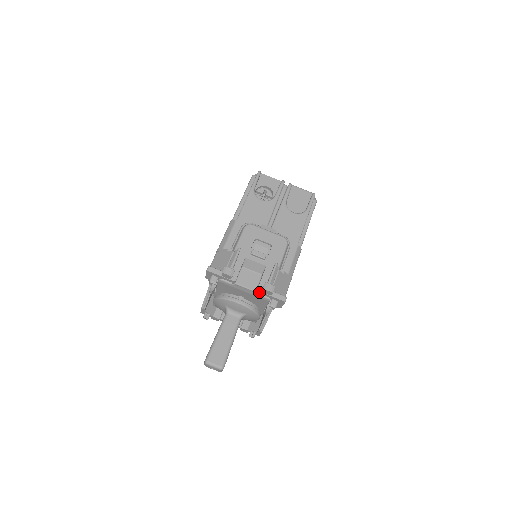
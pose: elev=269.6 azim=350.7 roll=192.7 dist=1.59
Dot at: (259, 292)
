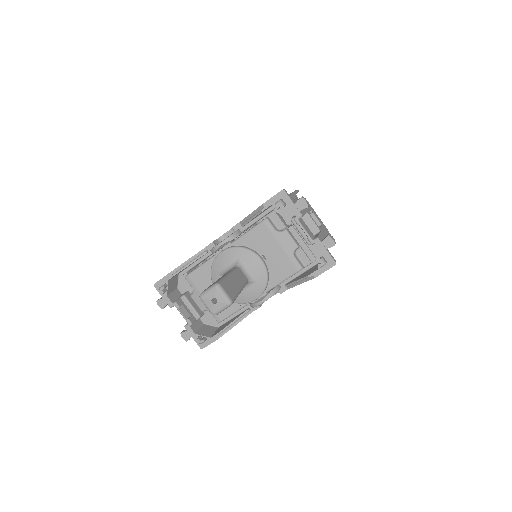
Dot at: (317, 241)
